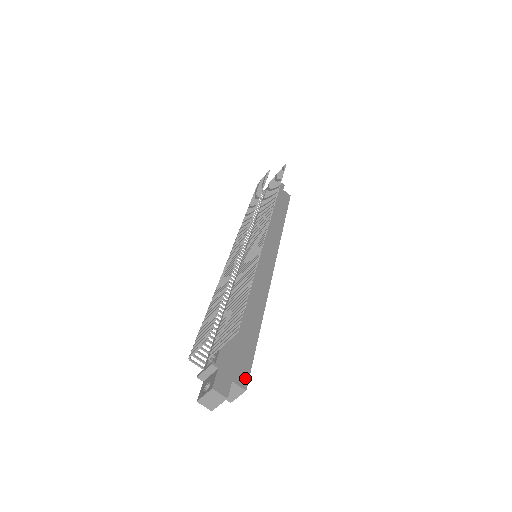
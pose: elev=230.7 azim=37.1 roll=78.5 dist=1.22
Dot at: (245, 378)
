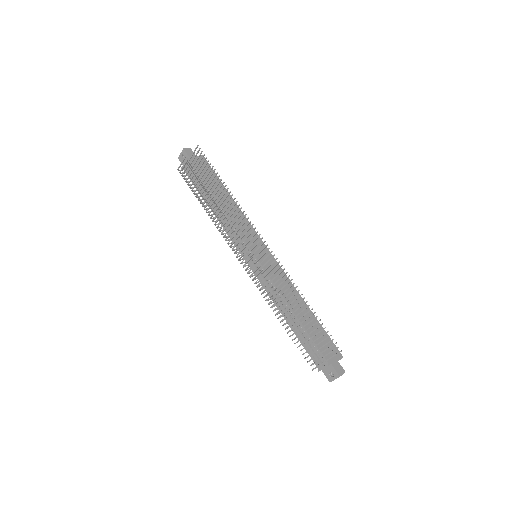
Dot at: occluded
